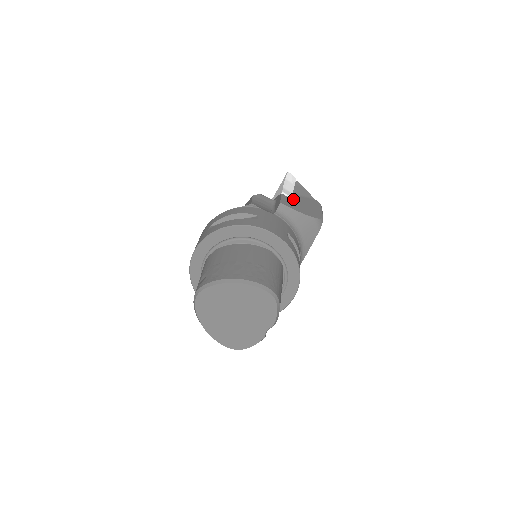
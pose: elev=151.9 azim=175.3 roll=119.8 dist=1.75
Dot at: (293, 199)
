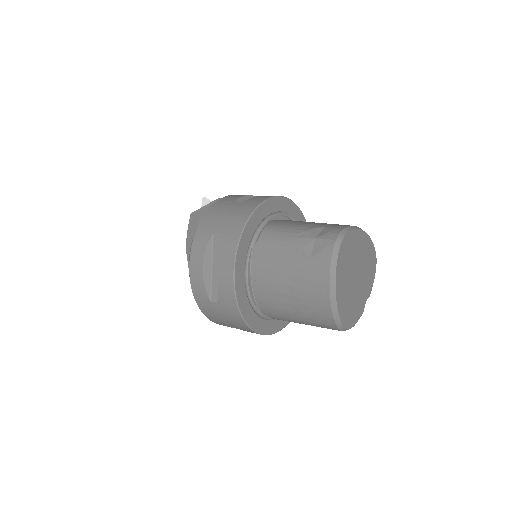
Dot at: occluded
